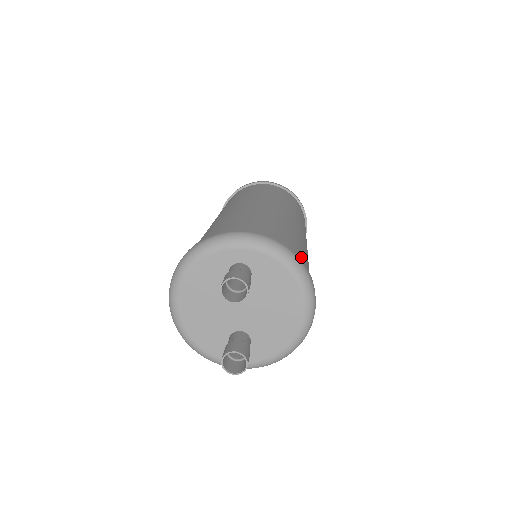
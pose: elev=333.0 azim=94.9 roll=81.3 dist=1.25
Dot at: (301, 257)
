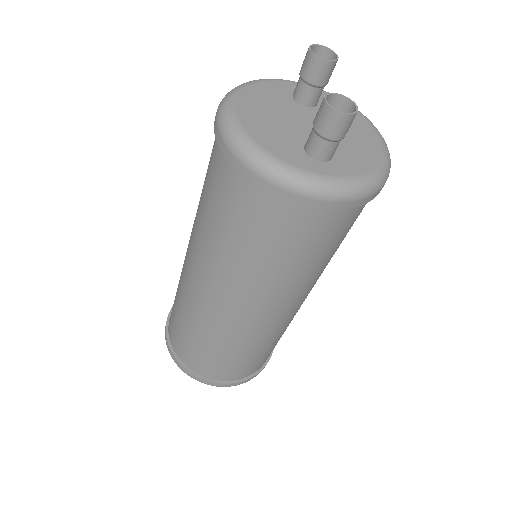
Dot at: occluded
